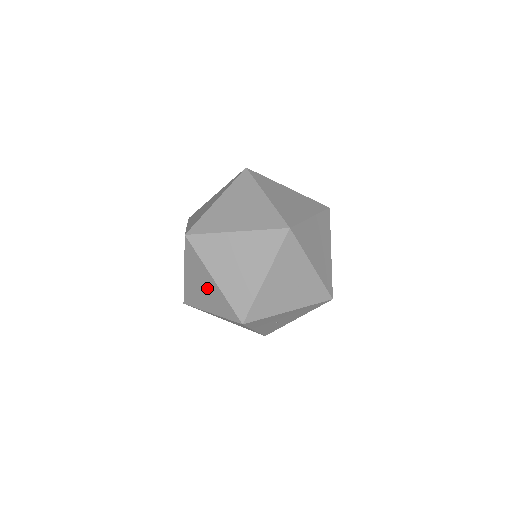
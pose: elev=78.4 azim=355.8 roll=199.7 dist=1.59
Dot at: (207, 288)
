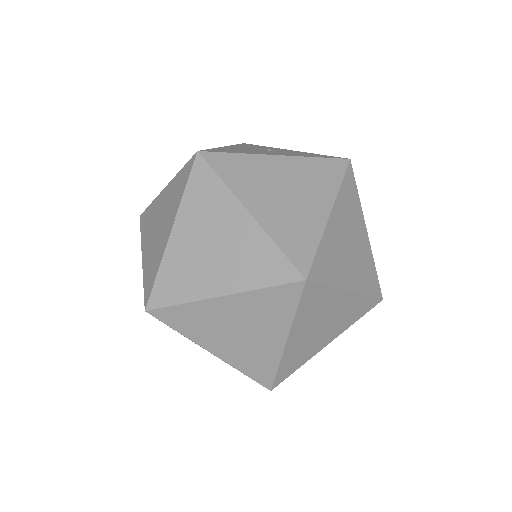
Dot at: (253, 338)
